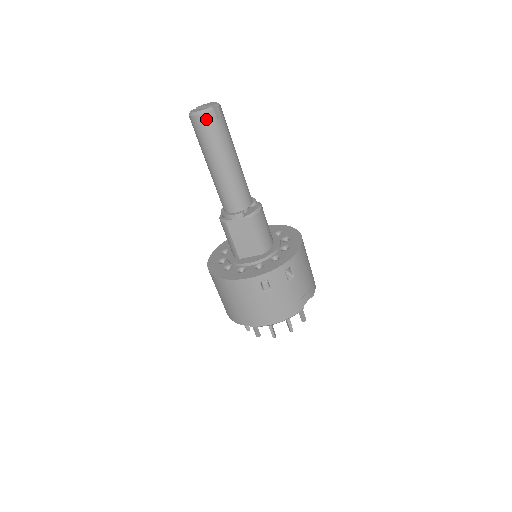
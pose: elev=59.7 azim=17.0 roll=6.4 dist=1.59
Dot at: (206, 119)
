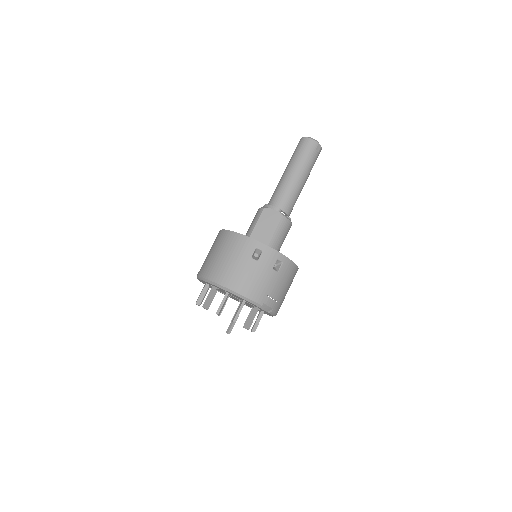
Dot at: (311, 143)
